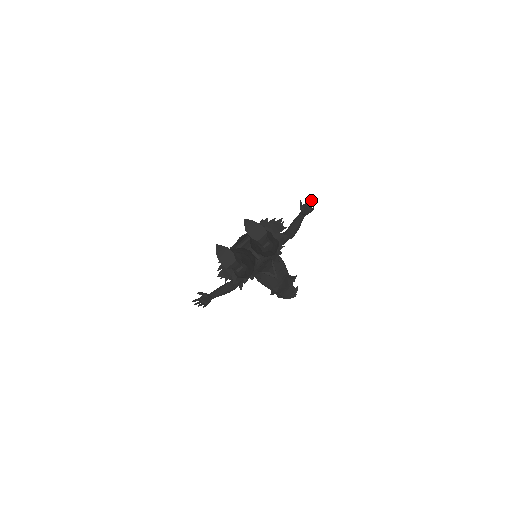
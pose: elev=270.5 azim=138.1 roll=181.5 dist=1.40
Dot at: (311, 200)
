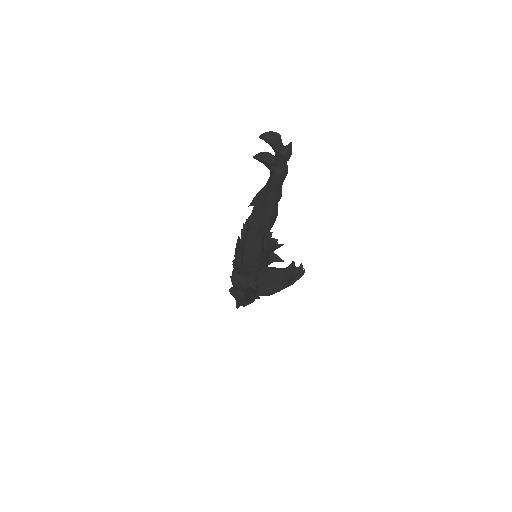
Dot at: occluded
